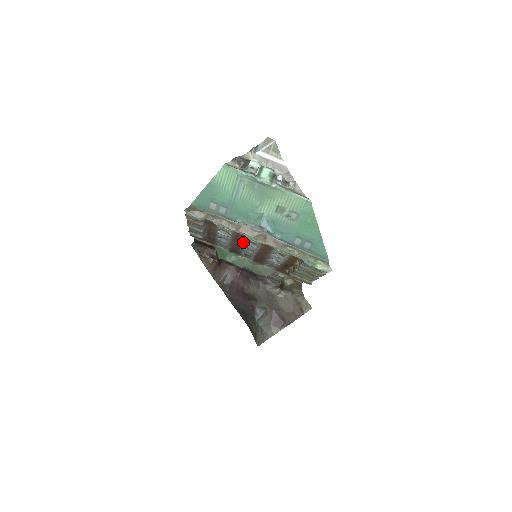
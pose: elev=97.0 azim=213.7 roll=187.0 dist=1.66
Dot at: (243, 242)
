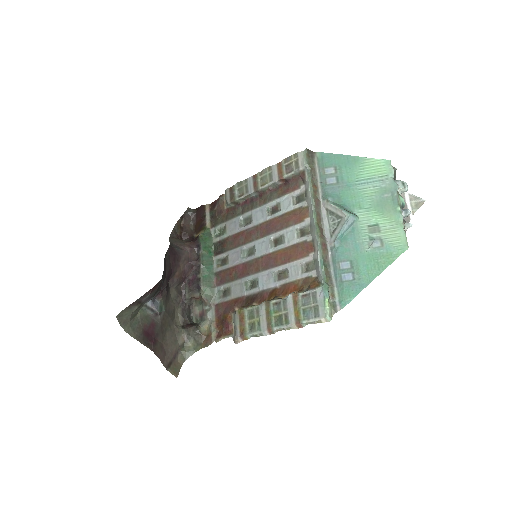
Dot at: (267, 235)
